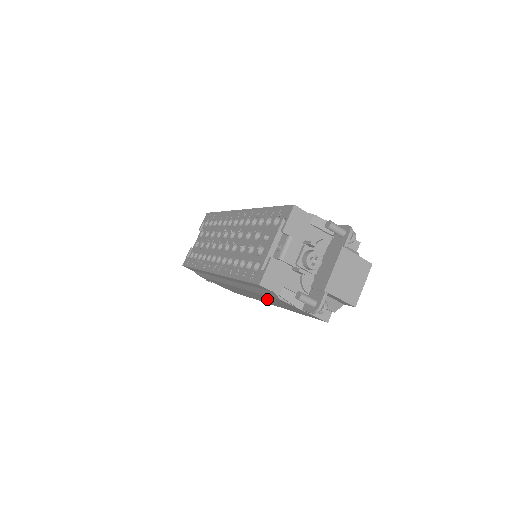
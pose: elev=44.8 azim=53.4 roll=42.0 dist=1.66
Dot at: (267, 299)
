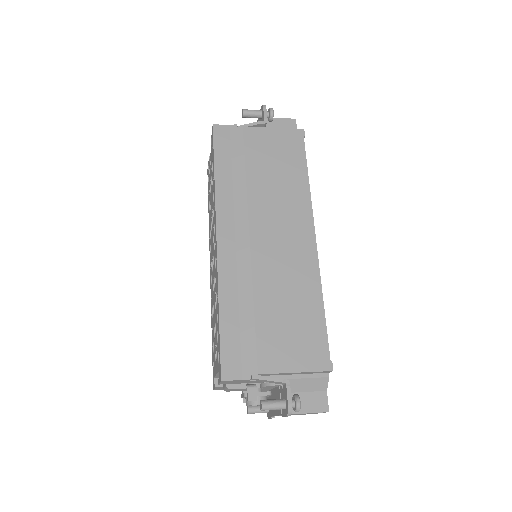
Dot at: occluded
